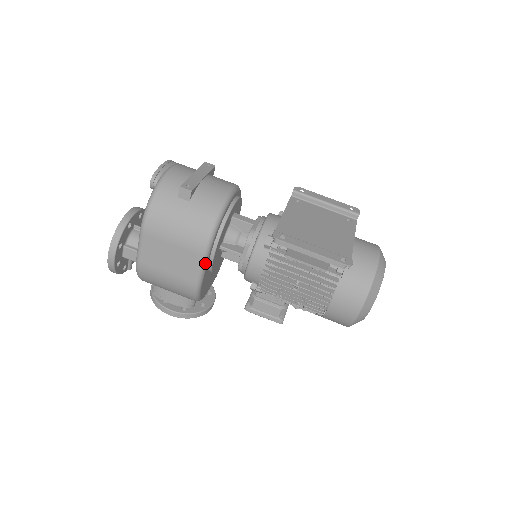
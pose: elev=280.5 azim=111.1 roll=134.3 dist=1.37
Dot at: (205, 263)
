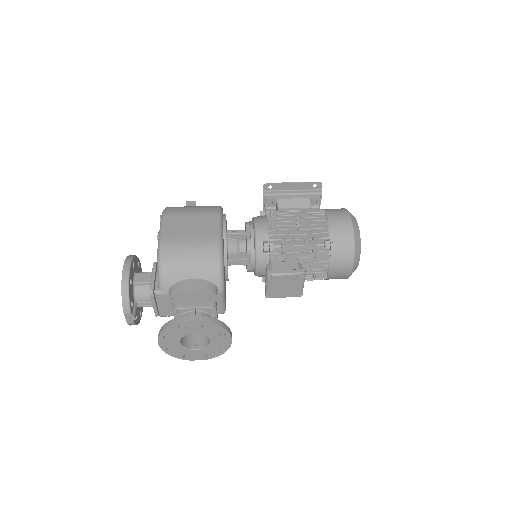
Dot at: (221, 222)
